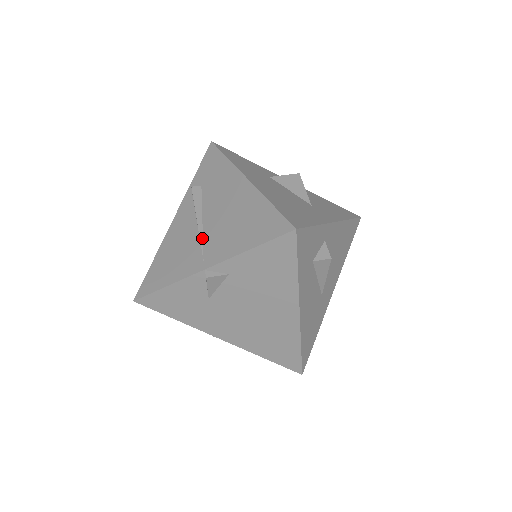
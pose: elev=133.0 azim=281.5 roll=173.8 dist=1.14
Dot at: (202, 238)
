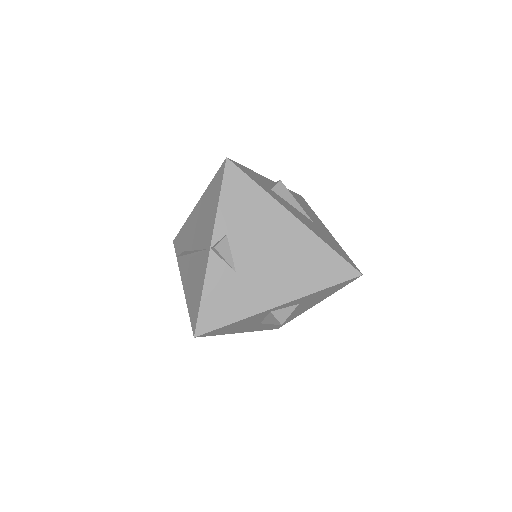
Dot at: (199, 250)
